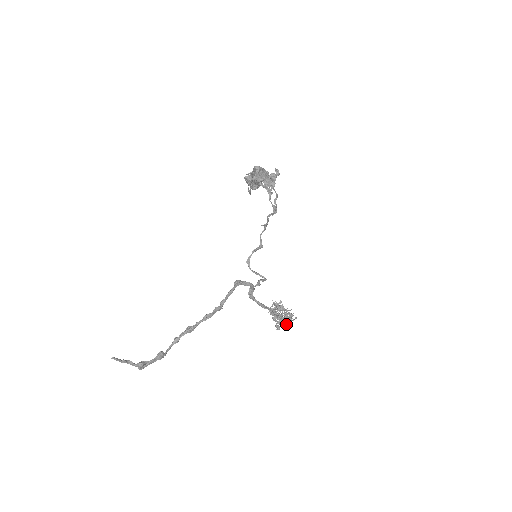
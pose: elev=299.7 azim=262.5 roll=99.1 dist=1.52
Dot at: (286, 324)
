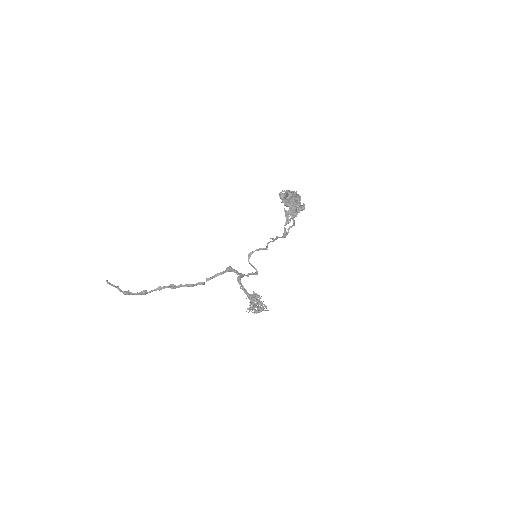
Dot at: (256, 312)
